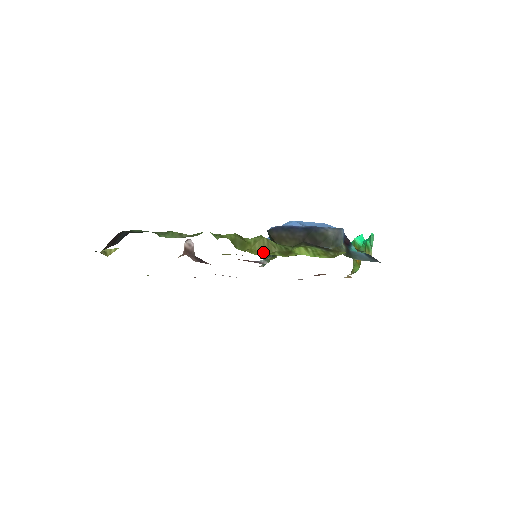
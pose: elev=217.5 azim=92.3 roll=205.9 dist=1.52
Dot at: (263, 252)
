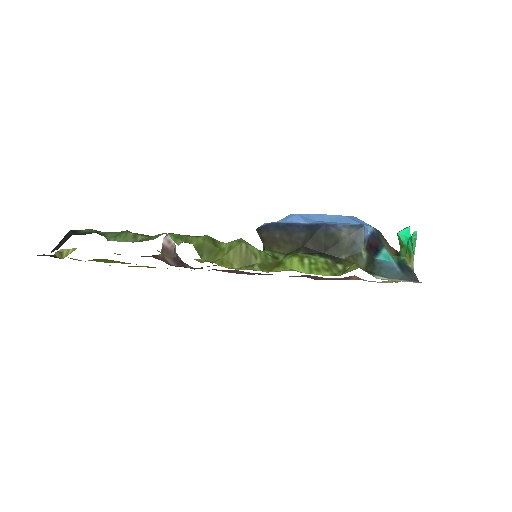
Dot at: (238, 264)
